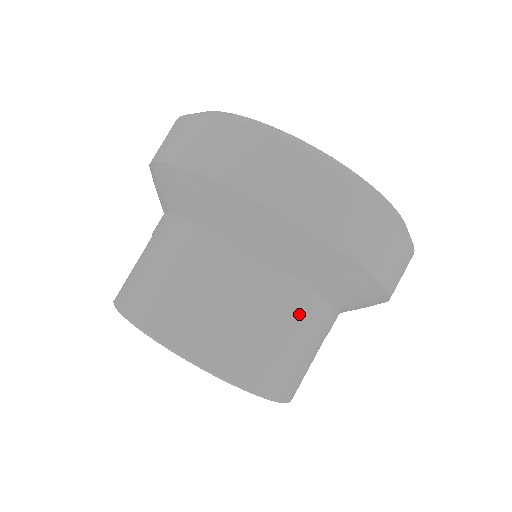
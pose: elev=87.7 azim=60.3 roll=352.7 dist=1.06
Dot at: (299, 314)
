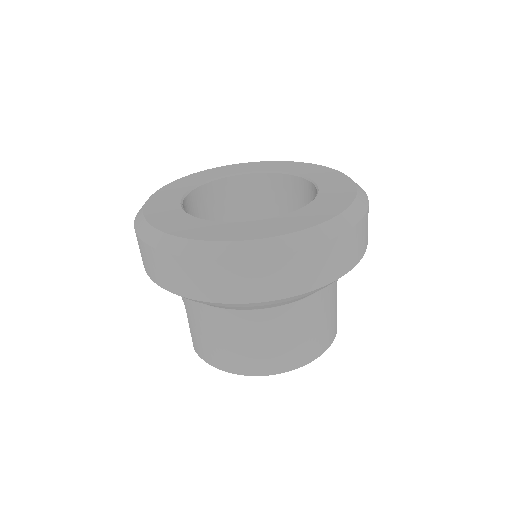
Dot at: (312, 311)
